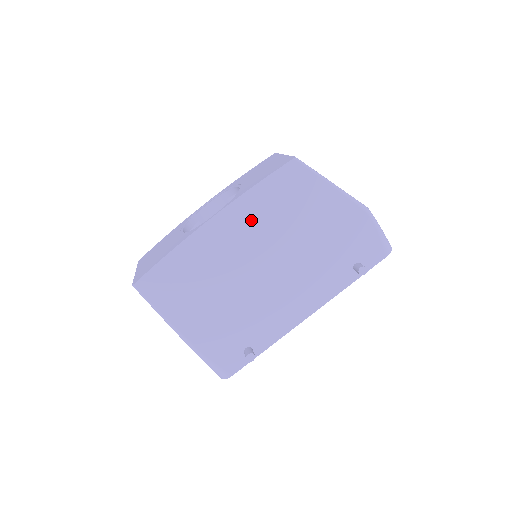
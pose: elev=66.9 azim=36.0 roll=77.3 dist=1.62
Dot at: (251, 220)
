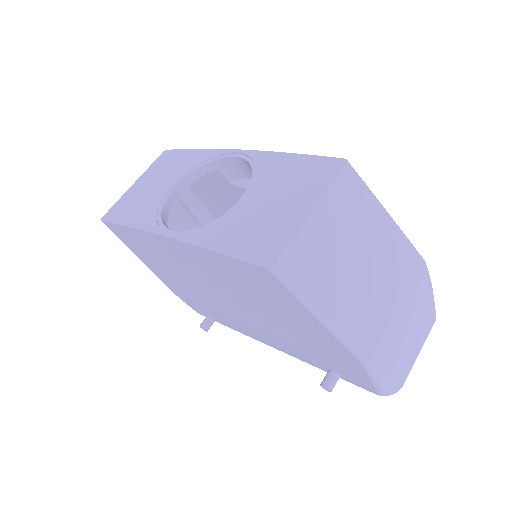
Dot at: (209, 267)
